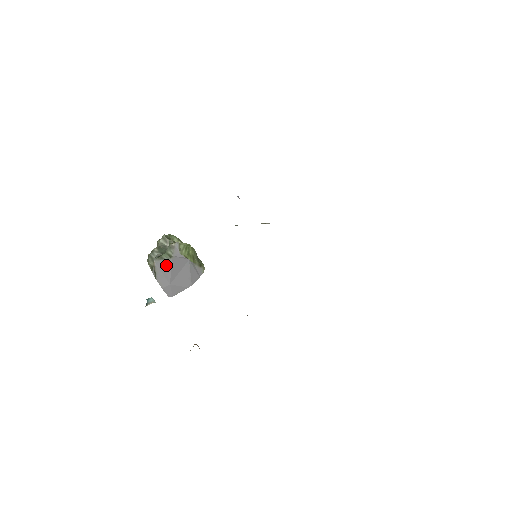
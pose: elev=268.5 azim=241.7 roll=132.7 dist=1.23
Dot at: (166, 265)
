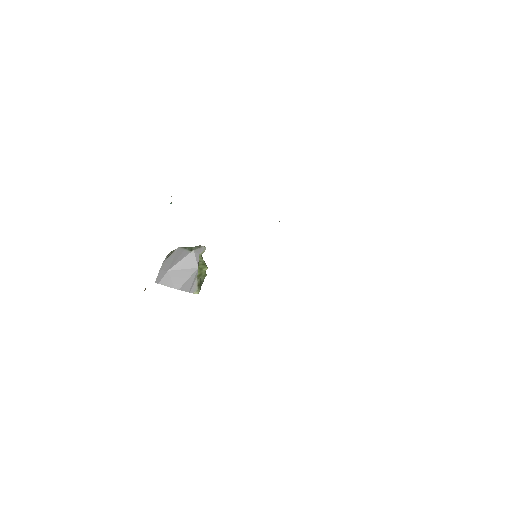
Dot at: (182, 254)
